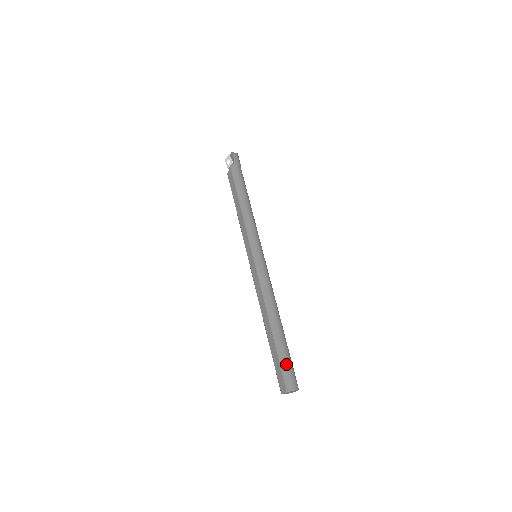
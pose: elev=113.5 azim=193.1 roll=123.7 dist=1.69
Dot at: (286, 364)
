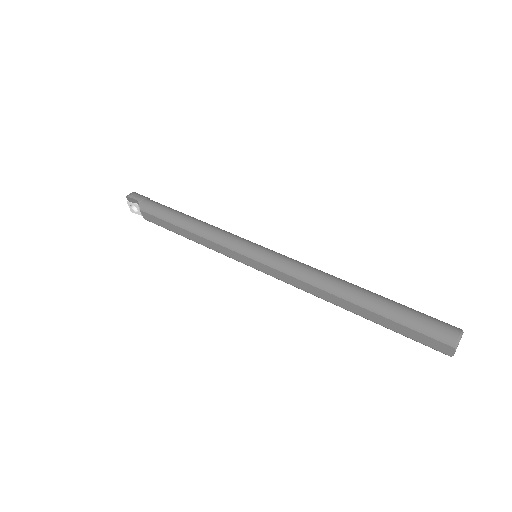
Dot at: (417, 321)
